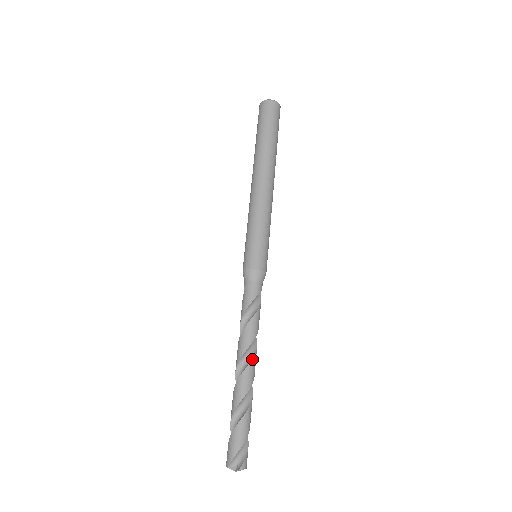
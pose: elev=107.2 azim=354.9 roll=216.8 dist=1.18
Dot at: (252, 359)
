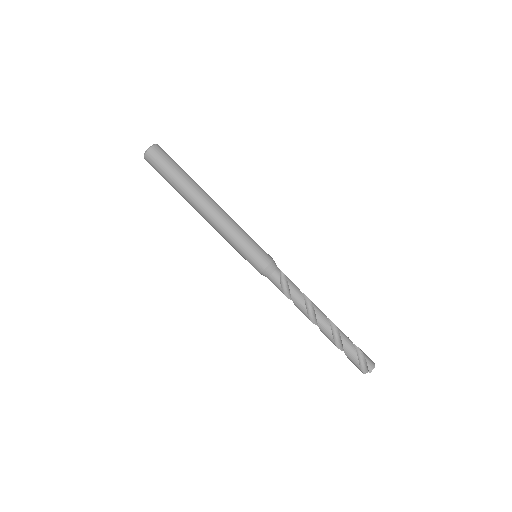
Dot at: (316, 317)
